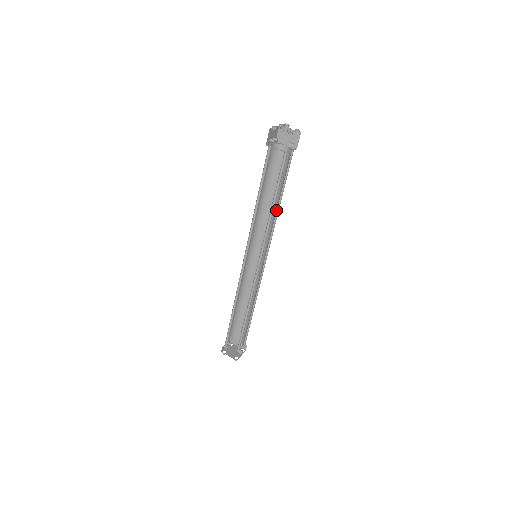
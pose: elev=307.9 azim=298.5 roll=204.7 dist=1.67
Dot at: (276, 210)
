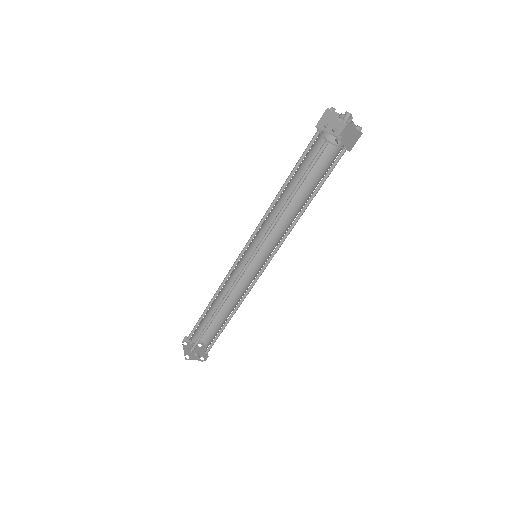
Dot at: (297, 214)
